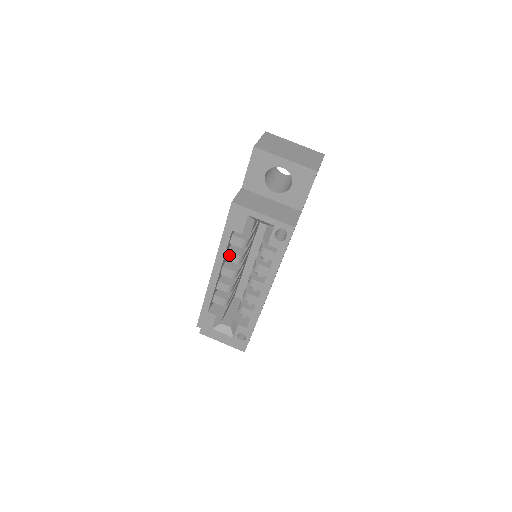
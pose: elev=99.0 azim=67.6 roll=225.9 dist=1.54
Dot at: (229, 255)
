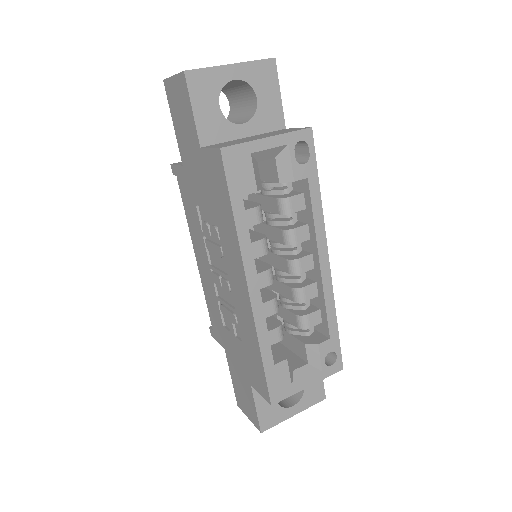
Dot at: (252, 248)
